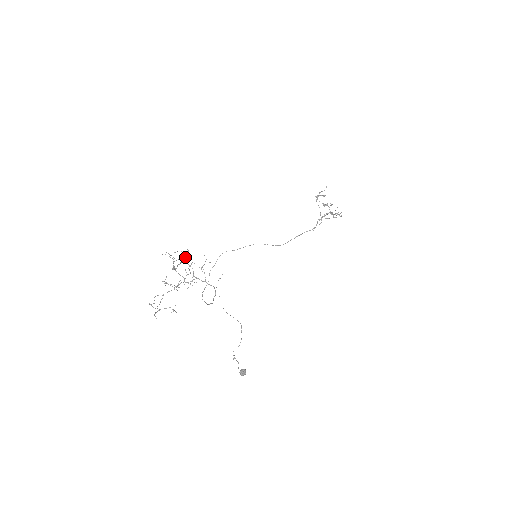
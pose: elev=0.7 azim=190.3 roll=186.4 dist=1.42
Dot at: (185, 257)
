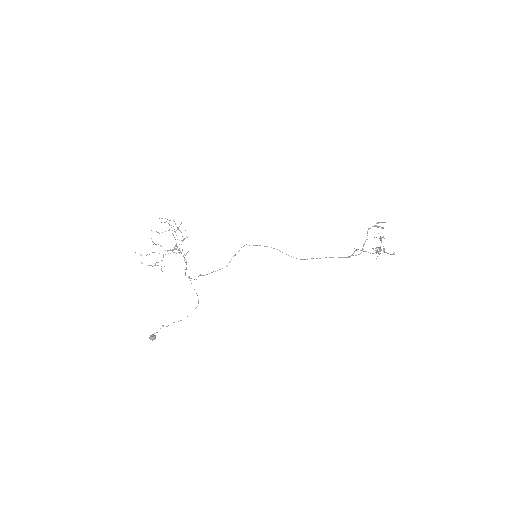
Dot at: (177, 227)
